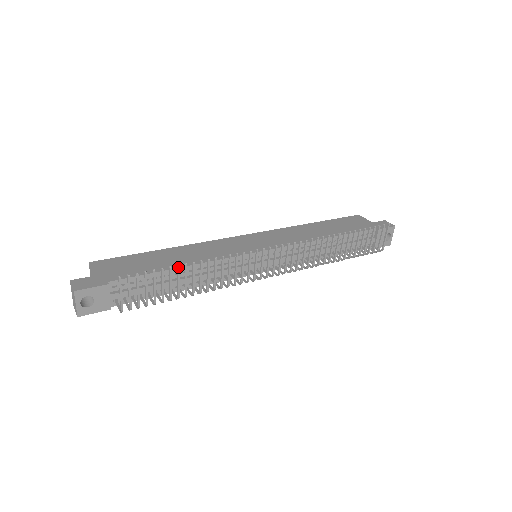
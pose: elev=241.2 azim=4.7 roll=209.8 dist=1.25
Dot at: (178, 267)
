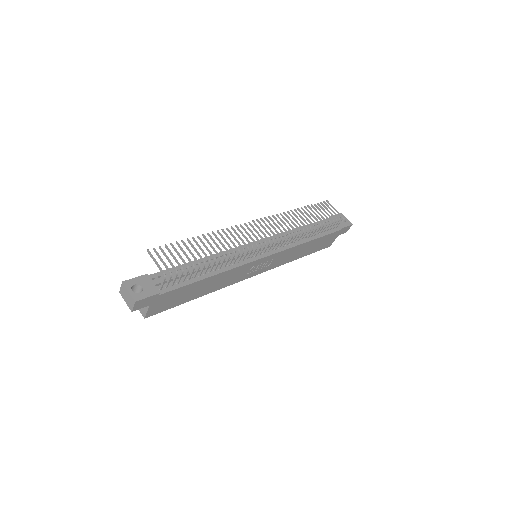
Dot at: (188, 240)
